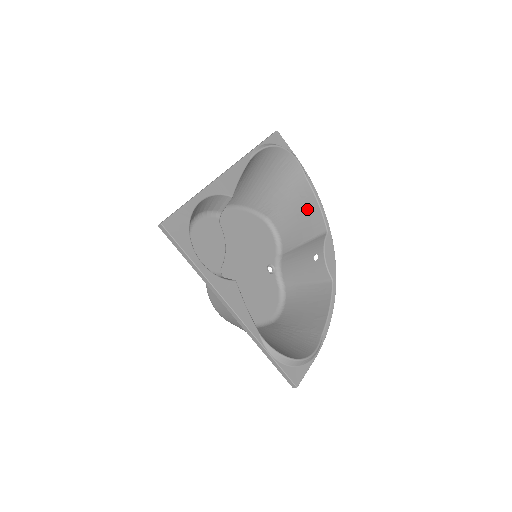
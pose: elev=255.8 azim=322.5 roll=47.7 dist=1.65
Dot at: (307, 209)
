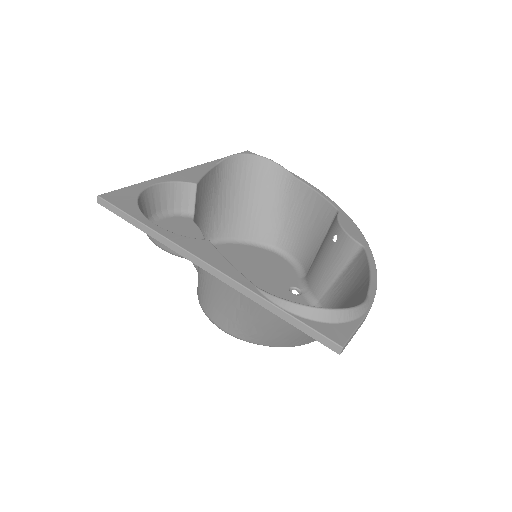
Dot at: (310, 207)
